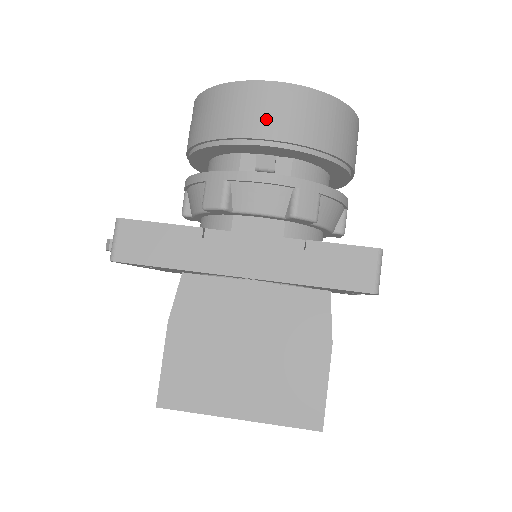
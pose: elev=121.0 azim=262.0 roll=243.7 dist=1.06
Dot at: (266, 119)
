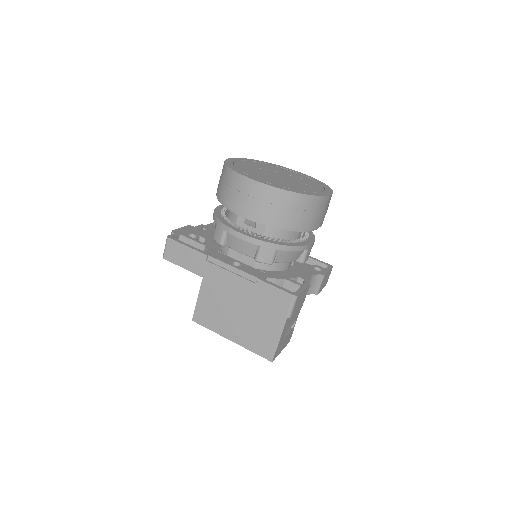
Dot at: (247, 203)
